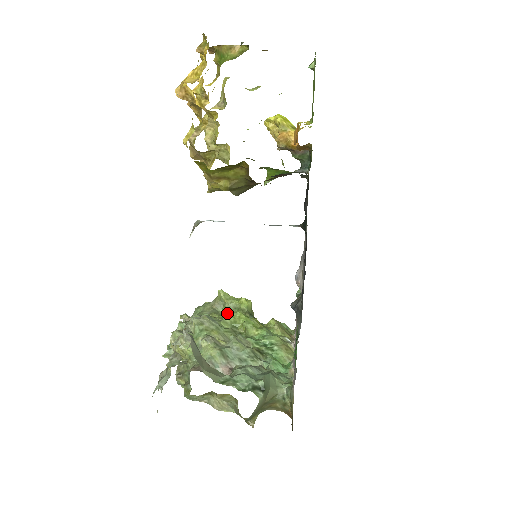
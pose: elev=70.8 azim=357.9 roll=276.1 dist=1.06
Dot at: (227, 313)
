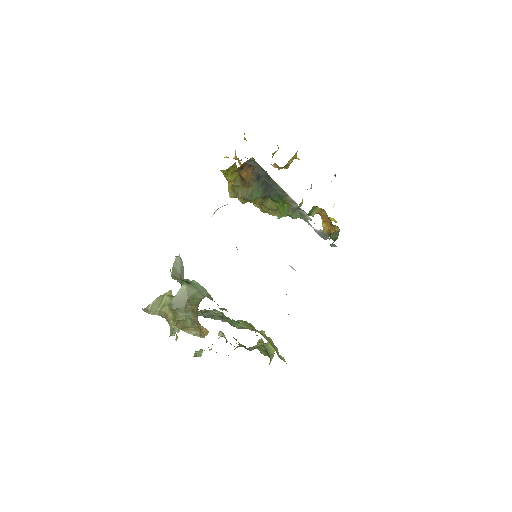
Dot at: occluded
